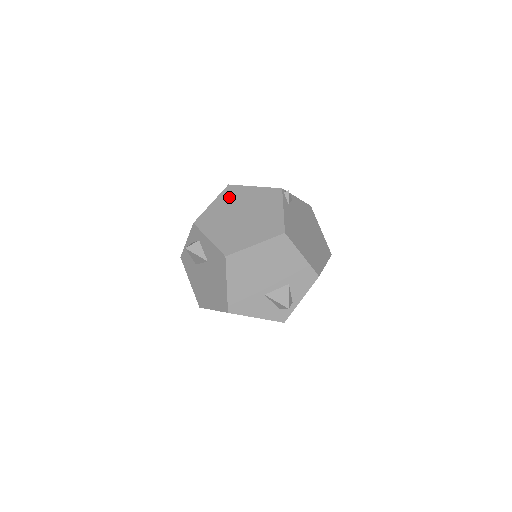
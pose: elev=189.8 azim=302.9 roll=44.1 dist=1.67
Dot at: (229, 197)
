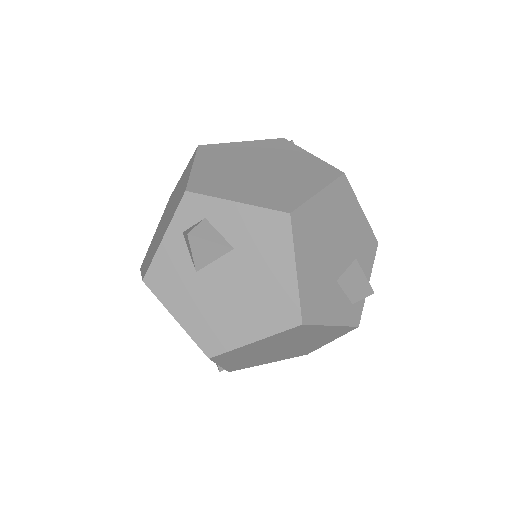
Dot at: (215, 156)
